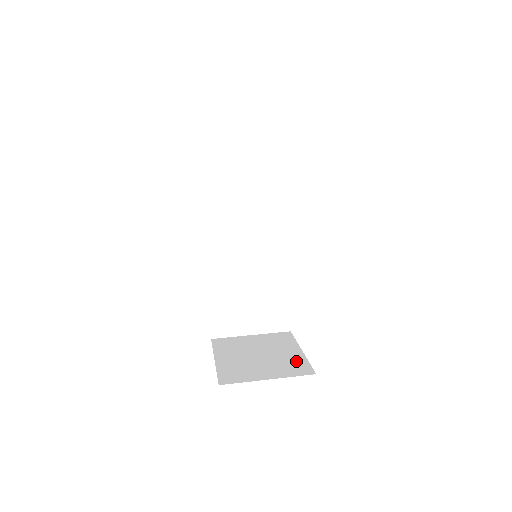
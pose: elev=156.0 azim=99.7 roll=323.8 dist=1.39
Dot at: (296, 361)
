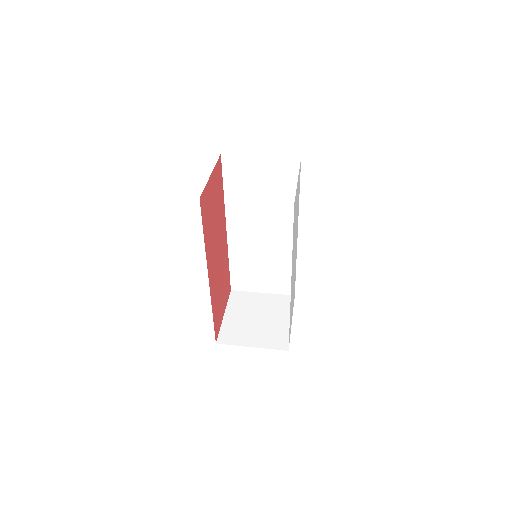
Dot at: (281, 332)
